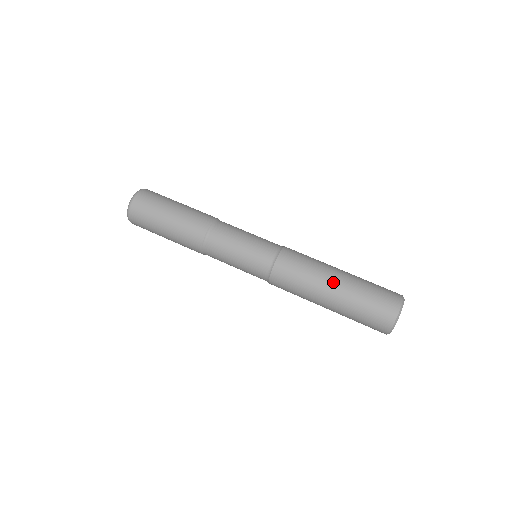
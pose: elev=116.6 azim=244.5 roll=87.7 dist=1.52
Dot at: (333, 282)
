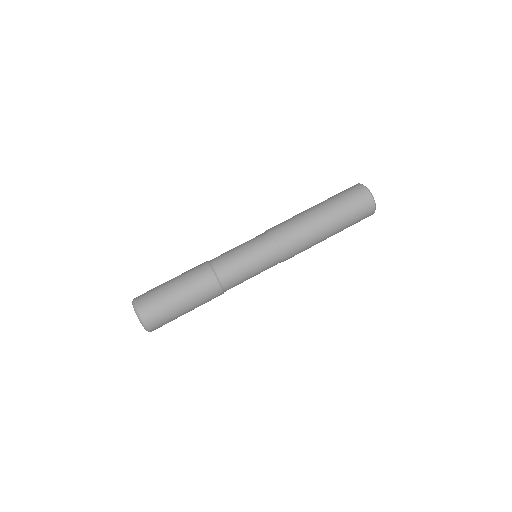
Dot at: (313, 208)
